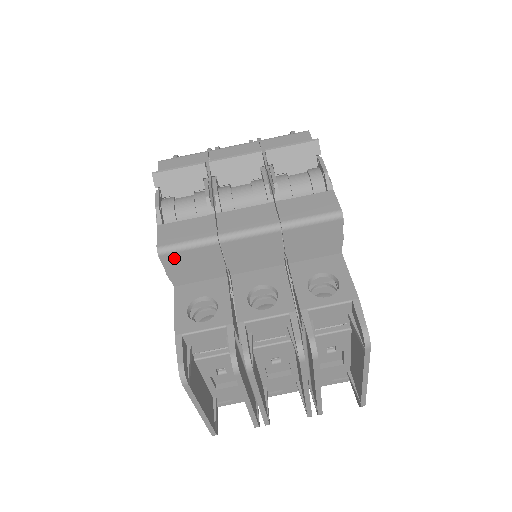
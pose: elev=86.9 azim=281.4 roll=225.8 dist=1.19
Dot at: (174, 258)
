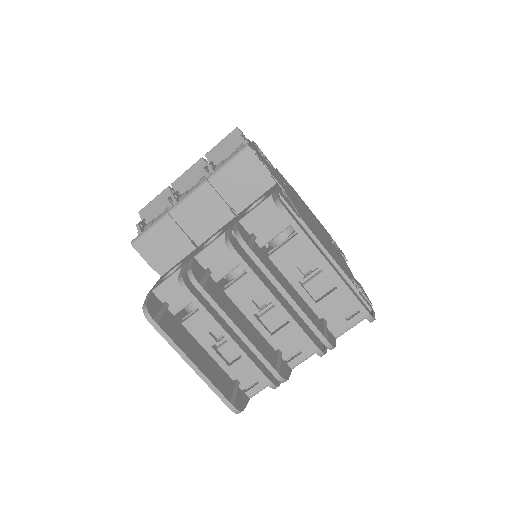
Dot at: (145, 245)
